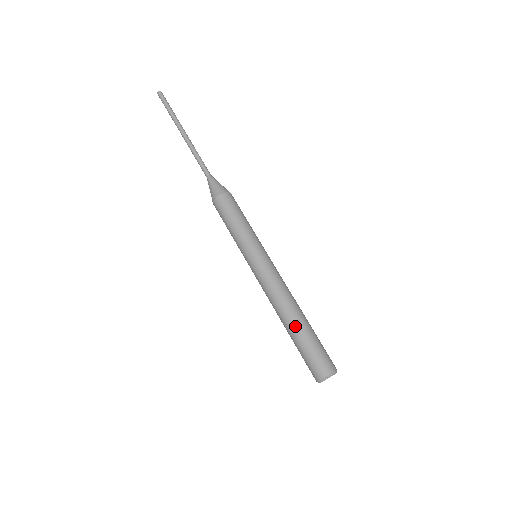
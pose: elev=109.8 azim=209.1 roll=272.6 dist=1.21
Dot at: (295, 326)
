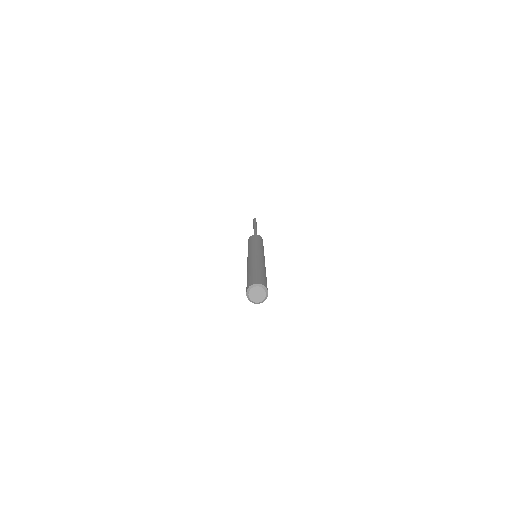
Dot at: (260, 268)
